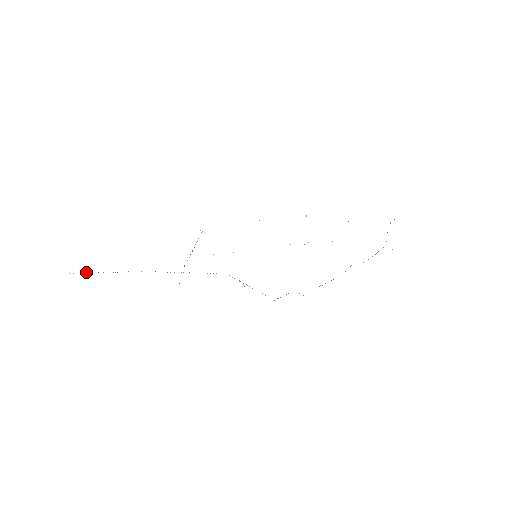
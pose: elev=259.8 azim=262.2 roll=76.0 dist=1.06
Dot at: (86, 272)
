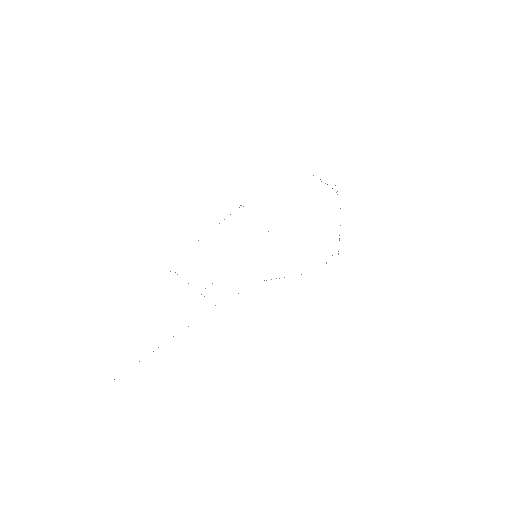
Dot at: occluded
